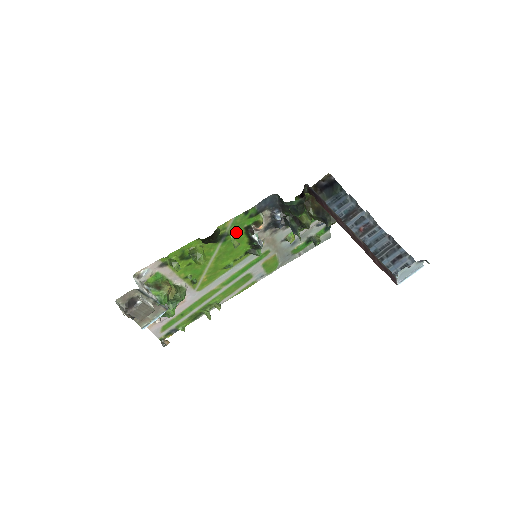
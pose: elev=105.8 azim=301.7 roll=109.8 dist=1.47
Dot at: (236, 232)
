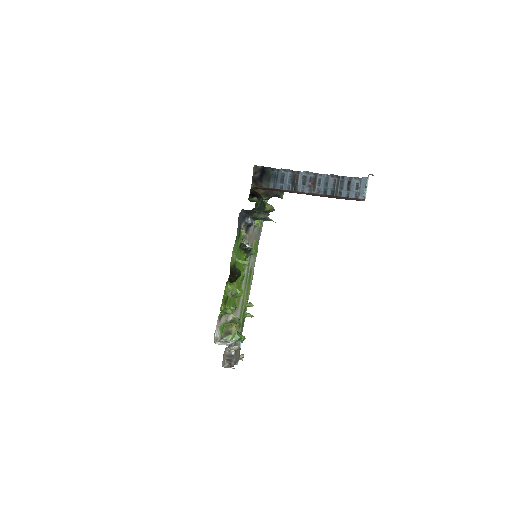
Dot at: (237, 255)
